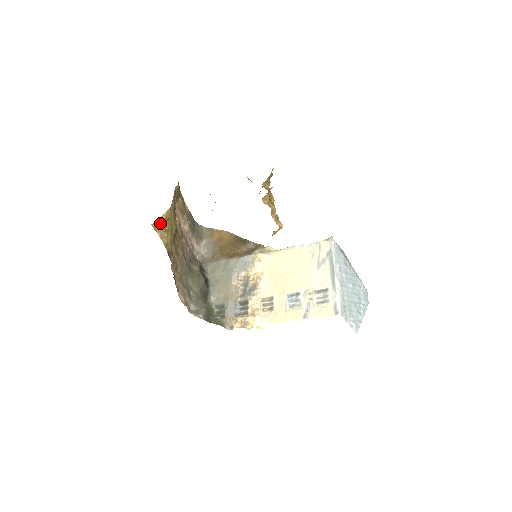
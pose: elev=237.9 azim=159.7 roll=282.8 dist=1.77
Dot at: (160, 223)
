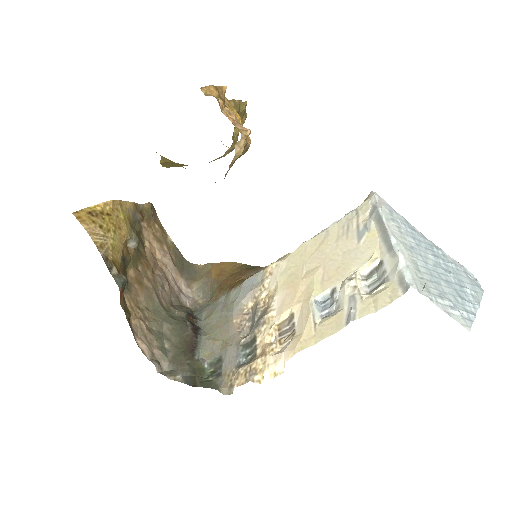
Dot at: (90, 214)
